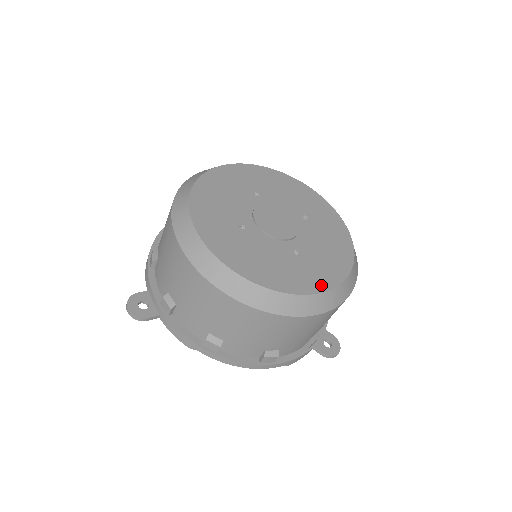
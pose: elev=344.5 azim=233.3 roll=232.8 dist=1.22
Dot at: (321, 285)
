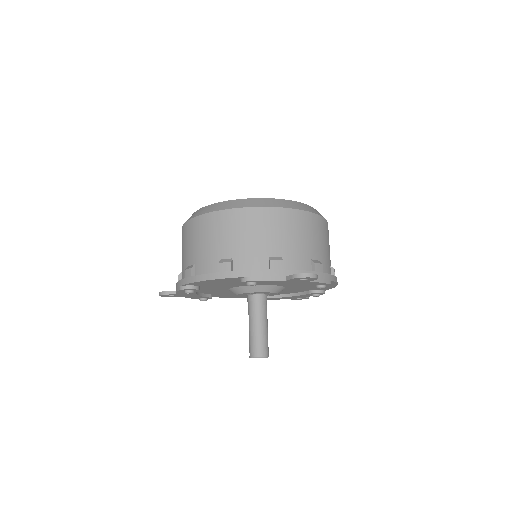
Dot at: occluded
